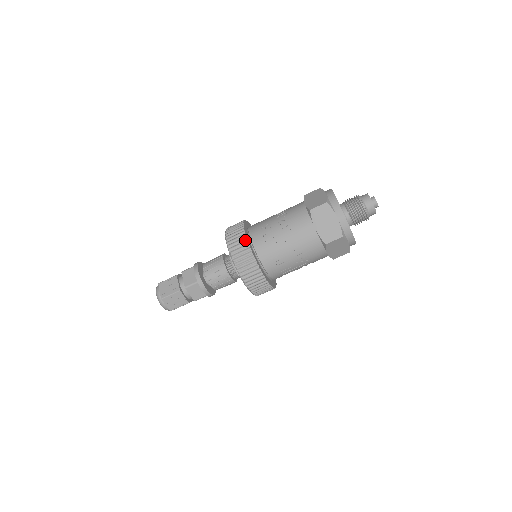
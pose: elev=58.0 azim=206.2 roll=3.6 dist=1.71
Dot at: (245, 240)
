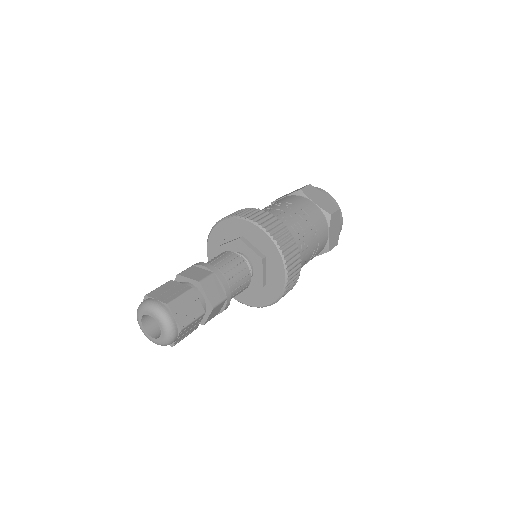
Dot at: (259, 210)
